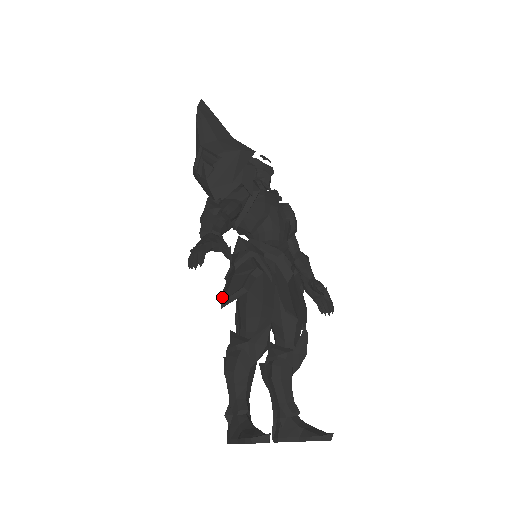
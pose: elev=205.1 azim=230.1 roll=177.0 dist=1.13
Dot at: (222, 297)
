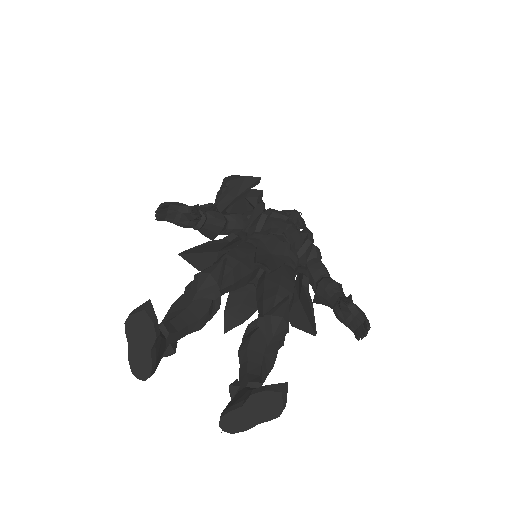
Dot at: (191, 258)
